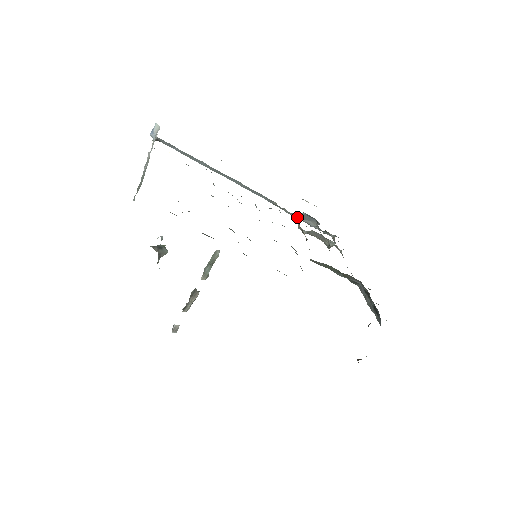
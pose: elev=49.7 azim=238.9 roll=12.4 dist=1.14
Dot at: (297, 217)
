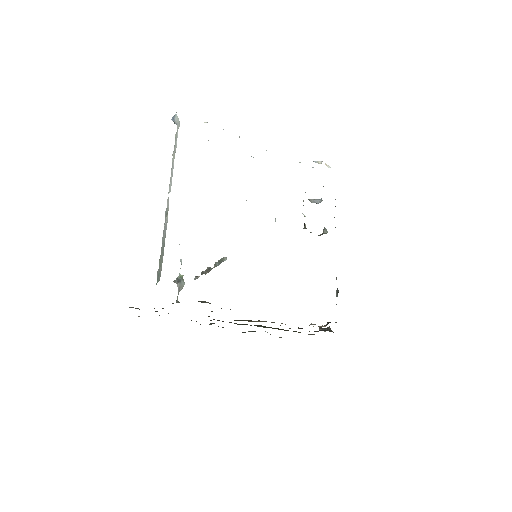
Dot at: occluded
